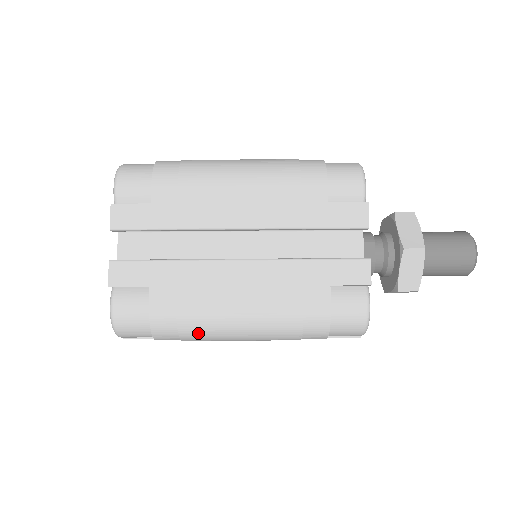
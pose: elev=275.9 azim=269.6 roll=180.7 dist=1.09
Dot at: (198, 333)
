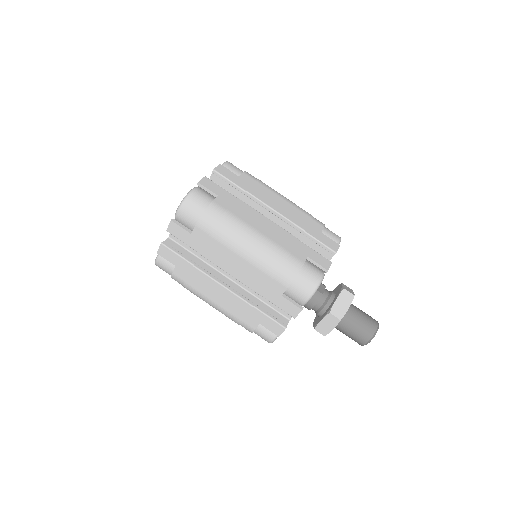
Dot at: (227, 230)
